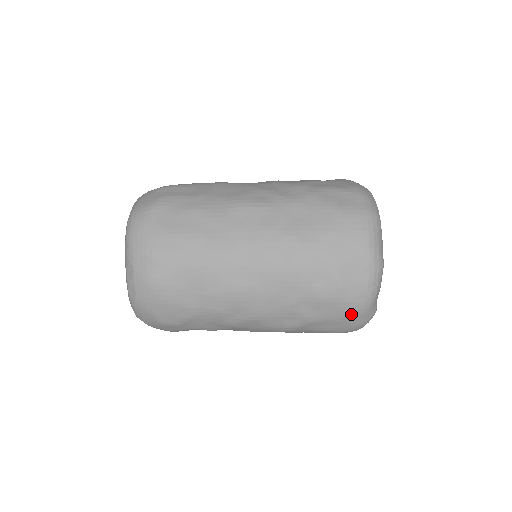
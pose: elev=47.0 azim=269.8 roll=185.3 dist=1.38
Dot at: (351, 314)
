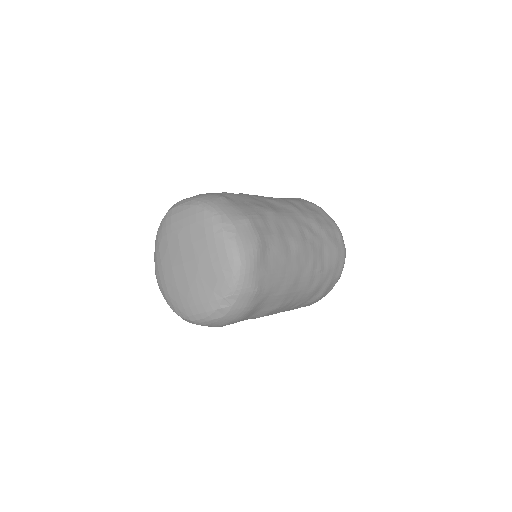
Dot at: occluded
